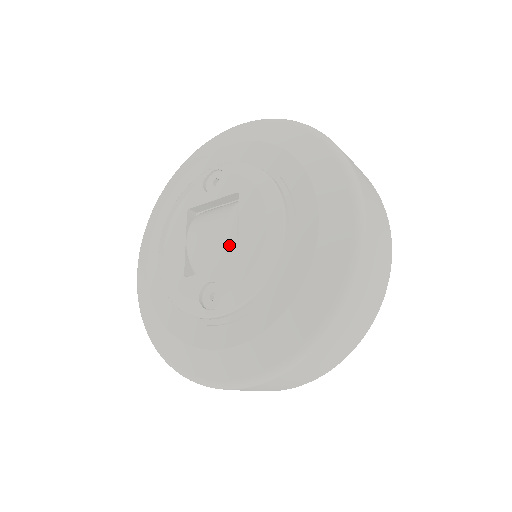
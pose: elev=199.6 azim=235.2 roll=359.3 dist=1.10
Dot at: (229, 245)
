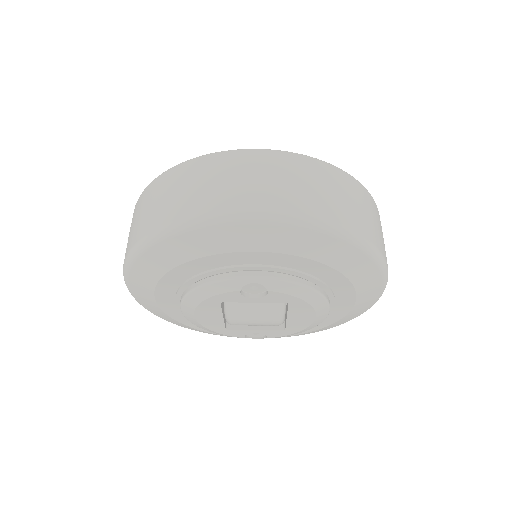
Dot at: occluded
